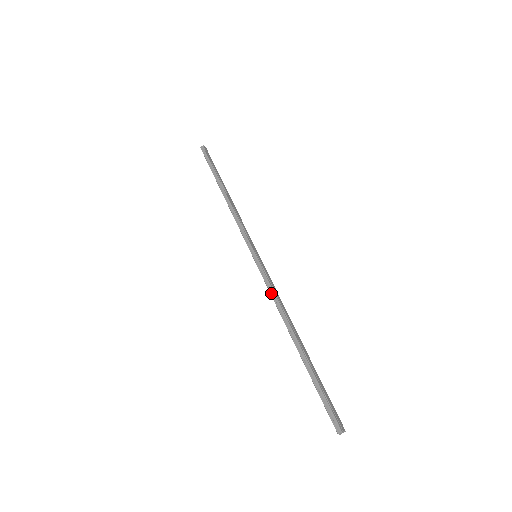
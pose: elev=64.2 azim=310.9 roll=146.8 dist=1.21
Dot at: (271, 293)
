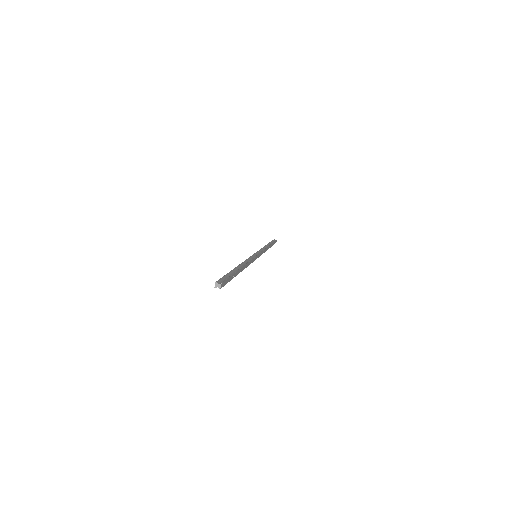
Dot at: (248, 259)
